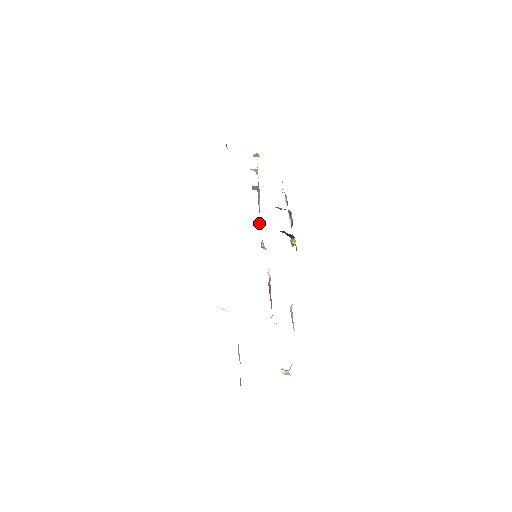
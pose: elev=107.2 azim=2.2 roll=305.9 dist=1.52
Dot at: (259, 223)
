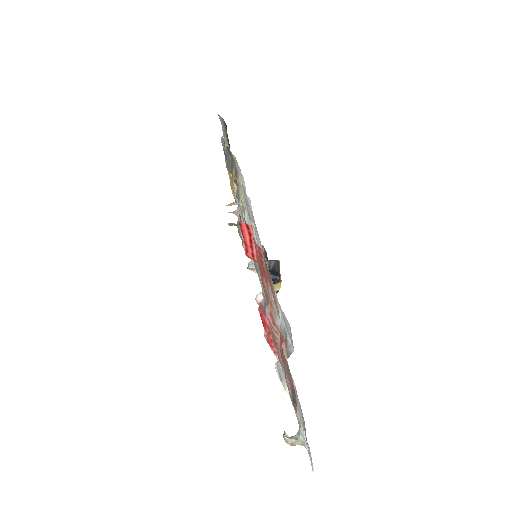
Dot at: occluded
